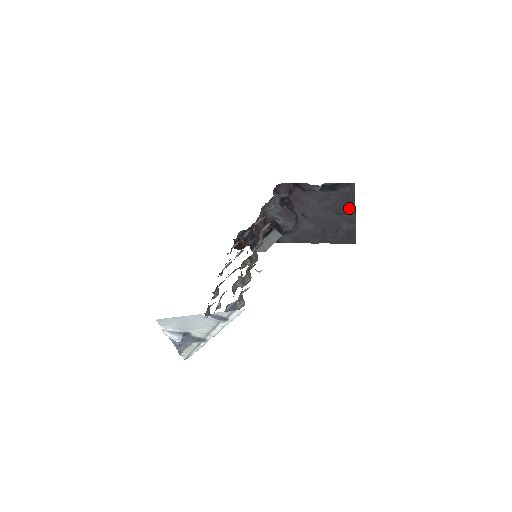
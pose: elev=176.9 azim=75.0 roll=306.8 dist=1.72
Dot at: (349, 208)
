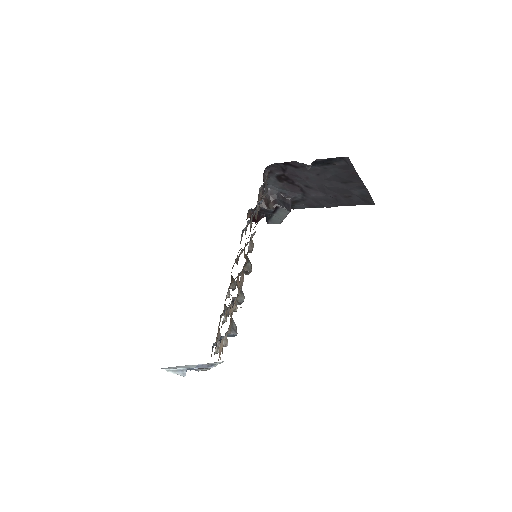
Dot at: (353, 177)
